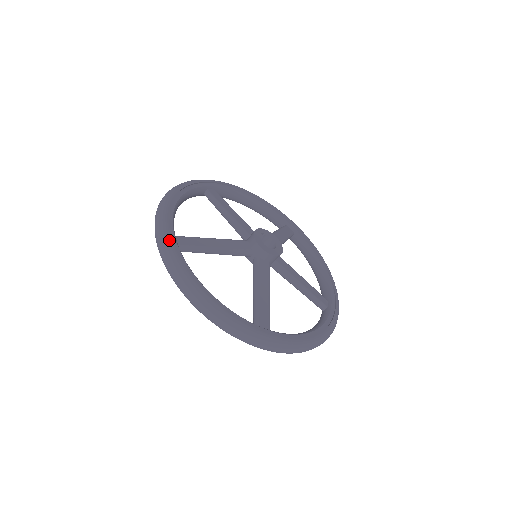
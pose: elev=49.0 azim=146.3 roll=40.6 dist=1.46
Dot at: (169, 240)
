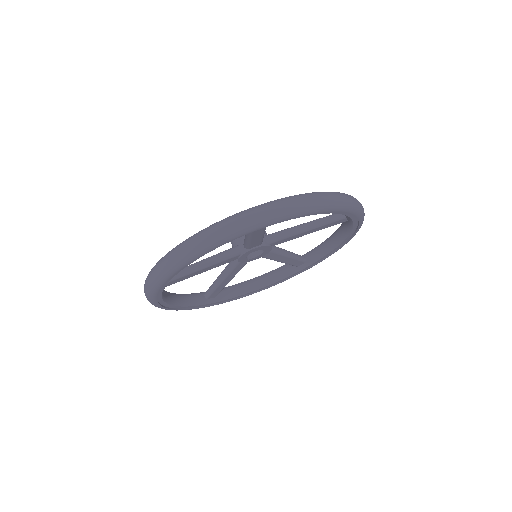
Dot at: occluded
